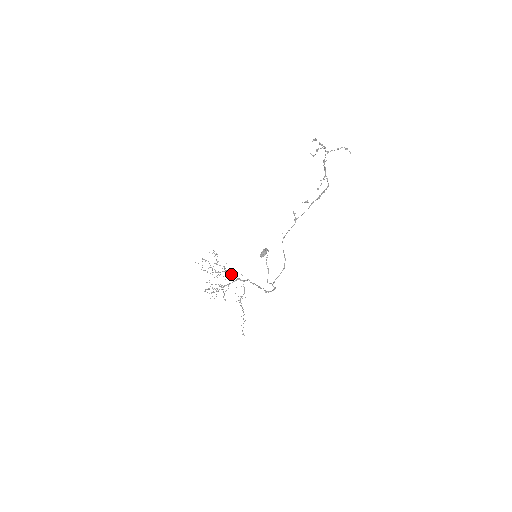
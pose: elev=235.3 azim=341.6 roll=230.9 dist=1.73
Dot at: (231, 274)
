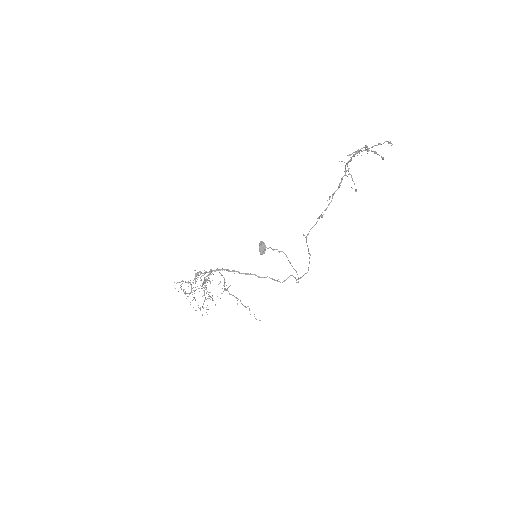
Dot at: (204, 273)
